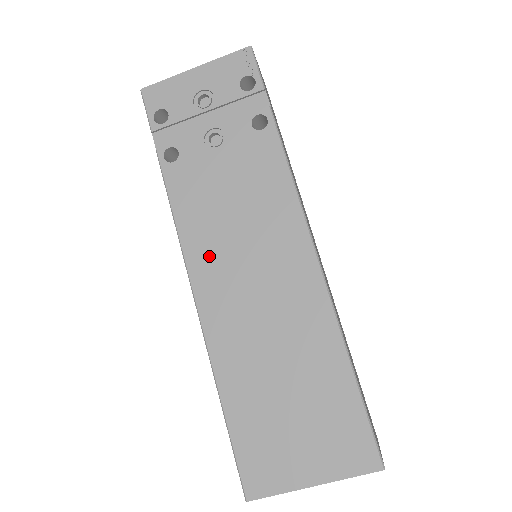
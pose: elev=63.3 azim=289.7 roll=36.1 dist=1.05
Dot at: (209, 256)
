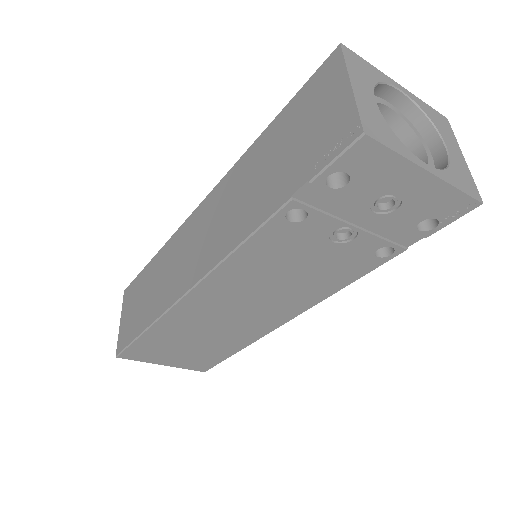
Dot at: (229, 285)
